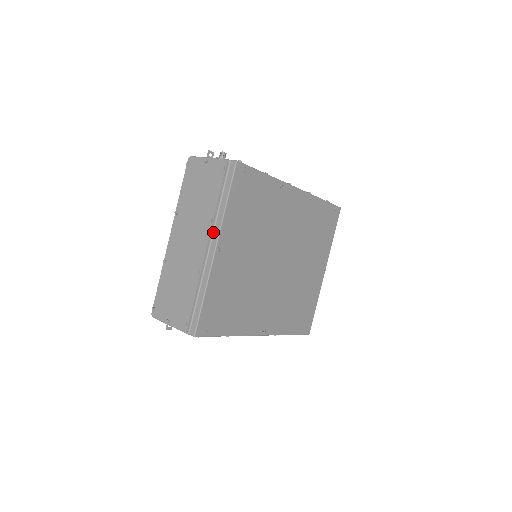
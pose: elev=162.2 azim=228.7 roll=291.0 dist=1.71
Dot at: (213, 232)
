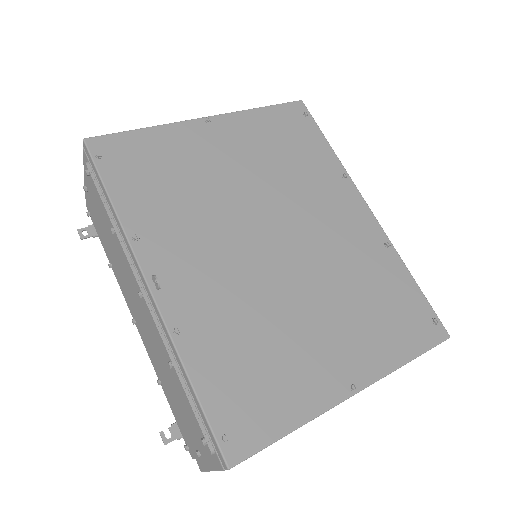
Dot at: occluded
